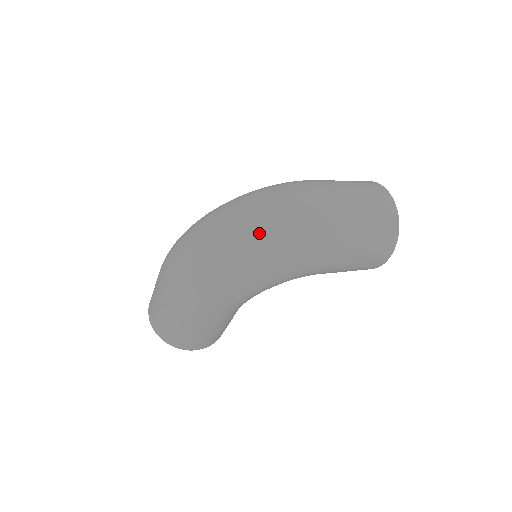
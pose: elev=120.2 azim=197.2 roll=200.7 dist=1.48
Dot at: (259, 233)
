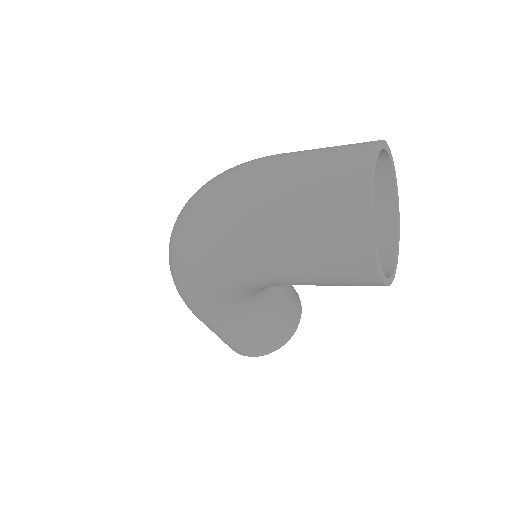
Dot at: (182, 229)
